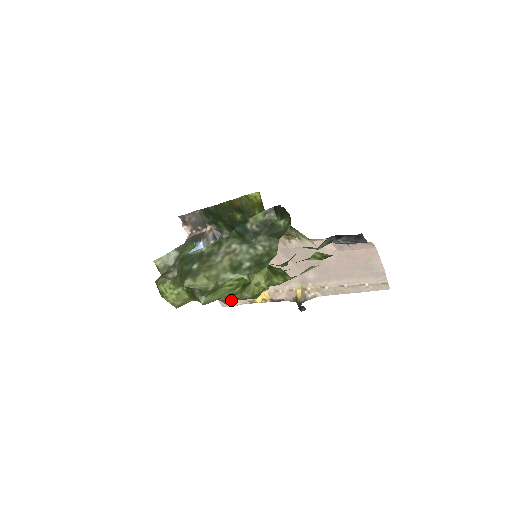
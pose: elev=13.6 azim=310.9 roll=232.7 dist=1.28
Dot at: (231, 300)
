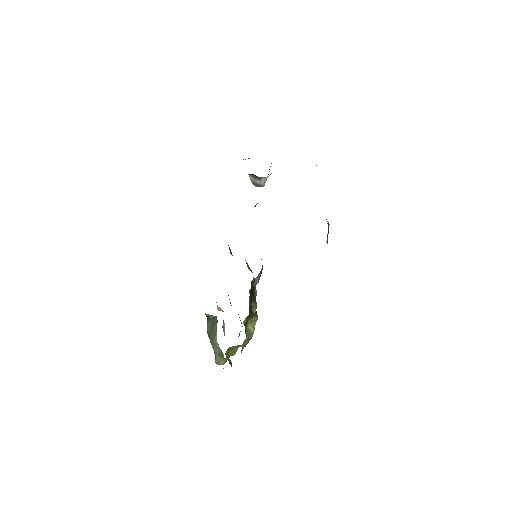
Dot at: occluded
